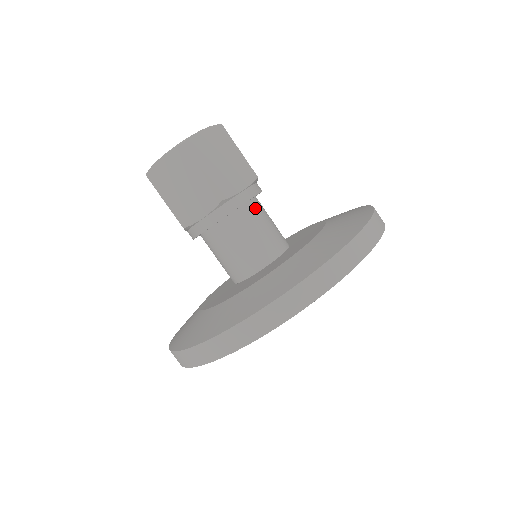
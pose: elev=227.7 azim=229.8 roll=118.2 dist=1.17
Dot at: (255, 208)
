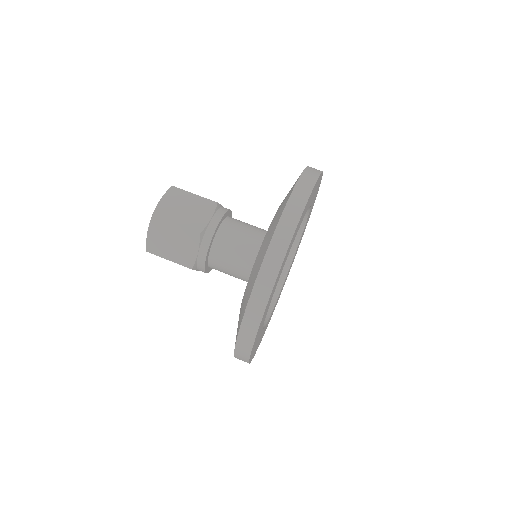
Dot at: (229, 224)
